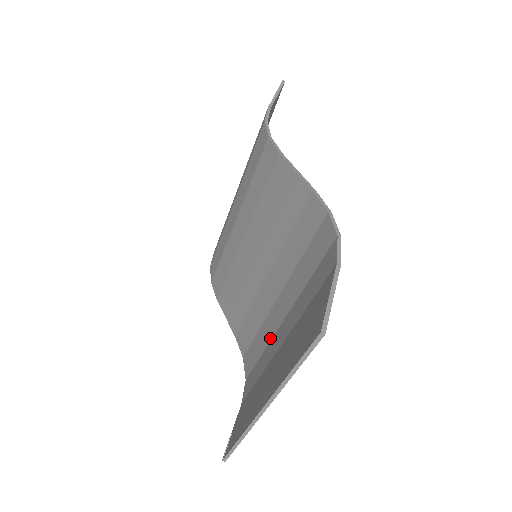
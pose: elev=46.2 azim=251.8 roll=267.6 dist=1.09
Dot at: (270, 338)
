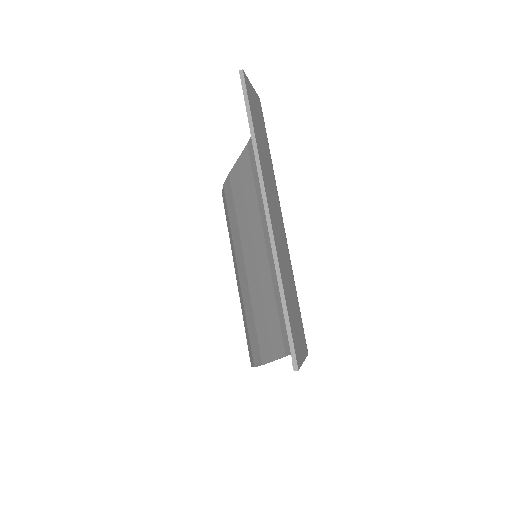
Dot at: occluded
